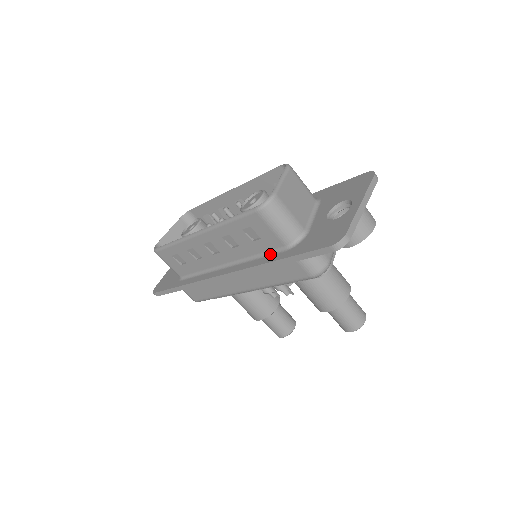
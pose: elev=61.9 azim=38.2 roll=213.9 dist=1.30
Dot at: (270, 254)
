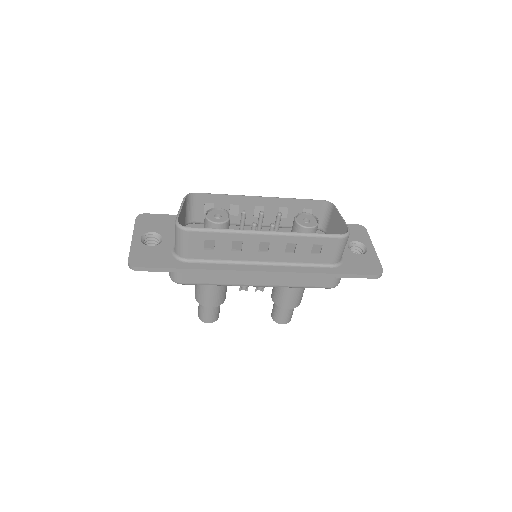
Dot at: (316, 266)
